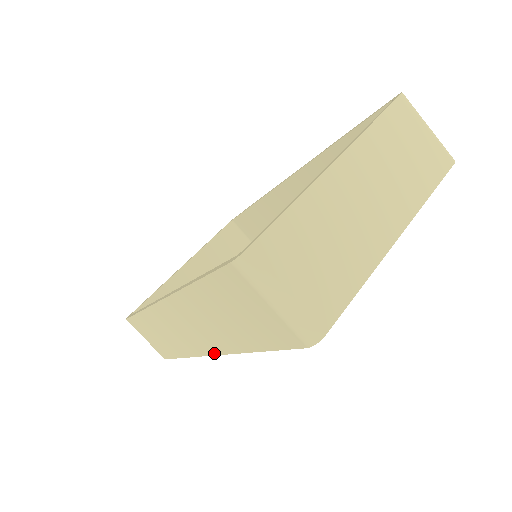
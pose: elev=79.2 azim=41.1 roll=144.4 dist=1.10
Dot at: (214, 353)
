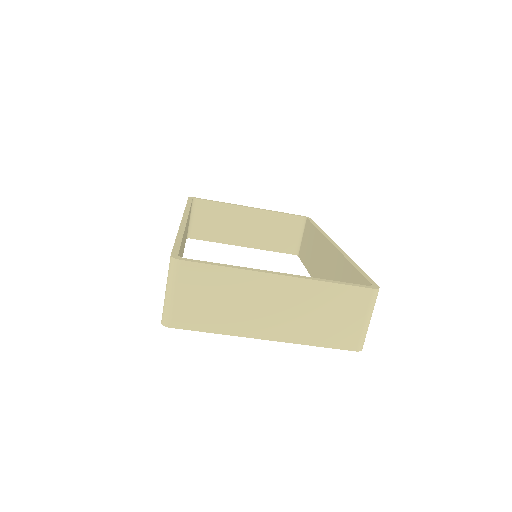
Dot at: occluded
